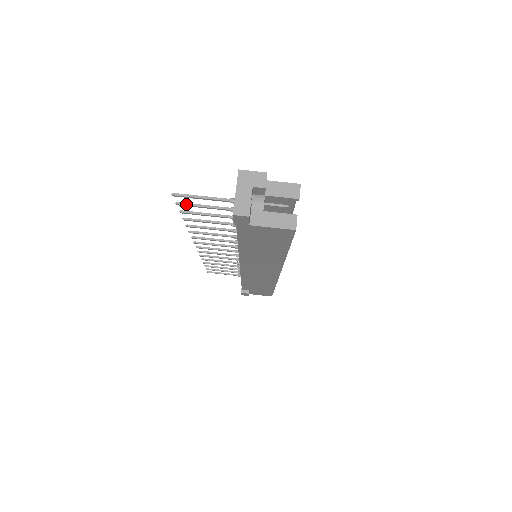
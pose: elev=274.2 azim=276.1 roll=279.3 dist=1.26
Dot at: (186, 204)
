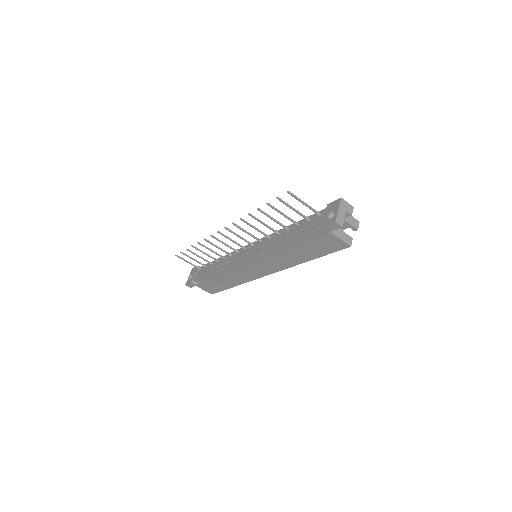
Dot at: (283, 201)
